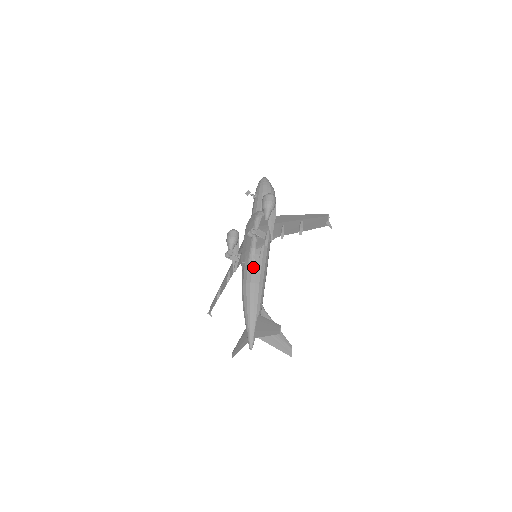
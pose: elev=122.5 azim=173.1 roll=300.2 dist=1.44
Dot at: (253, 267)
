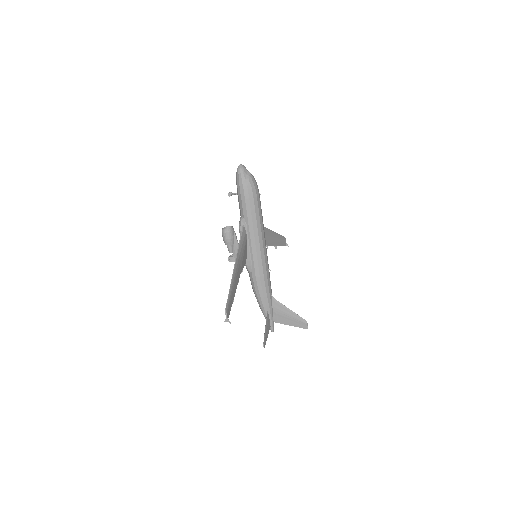
Dot at: (250, 276)
